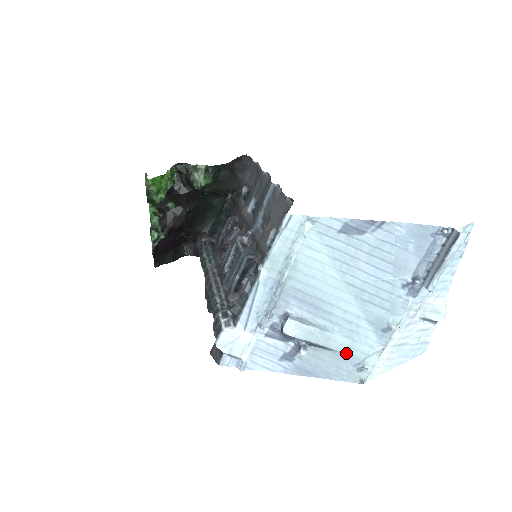
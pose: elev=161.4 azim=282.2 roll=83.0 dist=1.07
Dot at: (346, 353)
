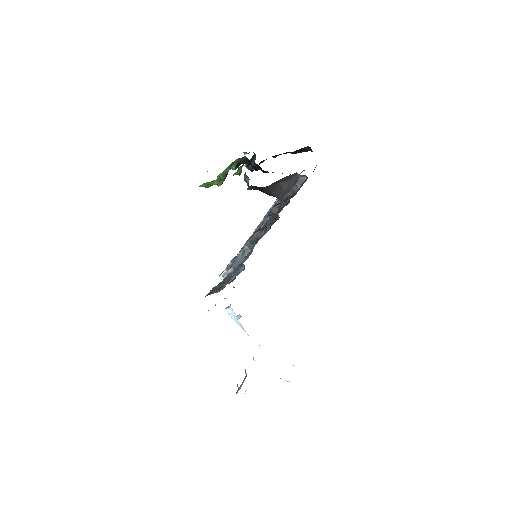
Dot at: occluded
